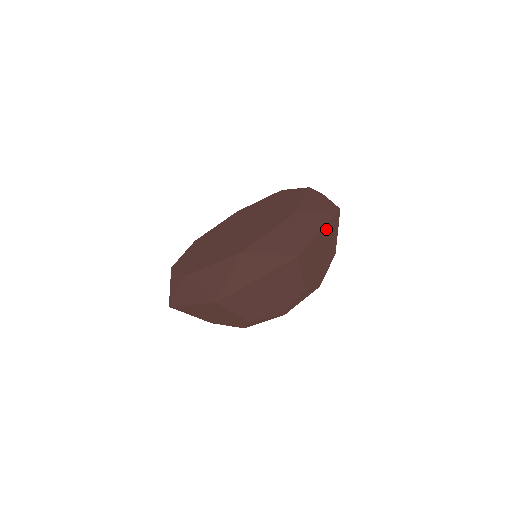
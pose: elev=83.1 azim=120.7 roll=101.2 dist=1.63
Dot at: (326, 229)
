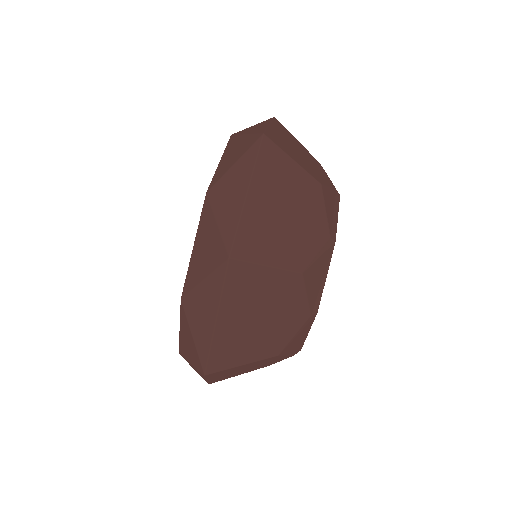
Dot at: (276, 128)
